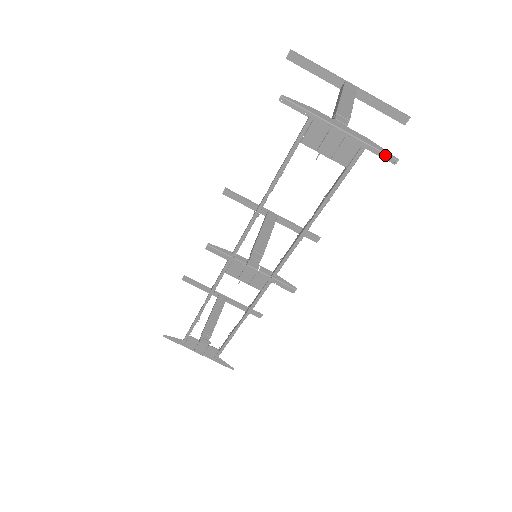
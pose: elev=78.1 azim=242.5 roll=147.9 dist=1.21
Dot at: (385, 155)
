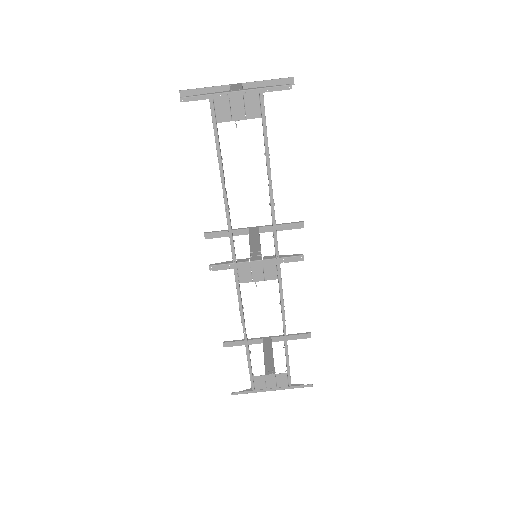
Dot at: (279, 87)
